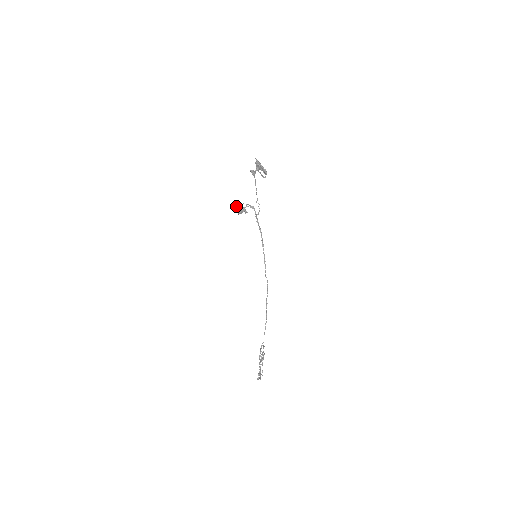
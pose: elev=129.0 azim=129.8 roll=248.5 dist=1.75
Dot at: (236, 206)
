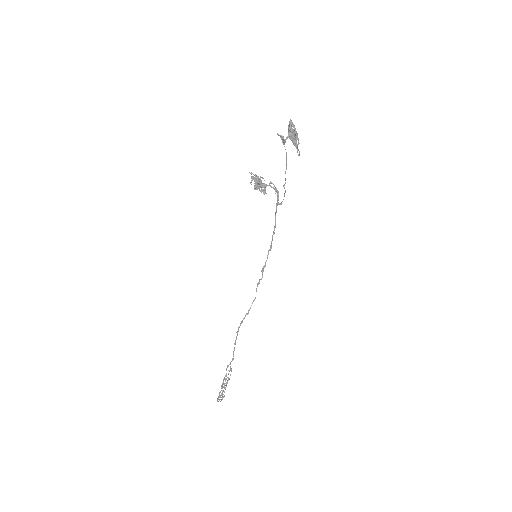
Dot at: occluded
